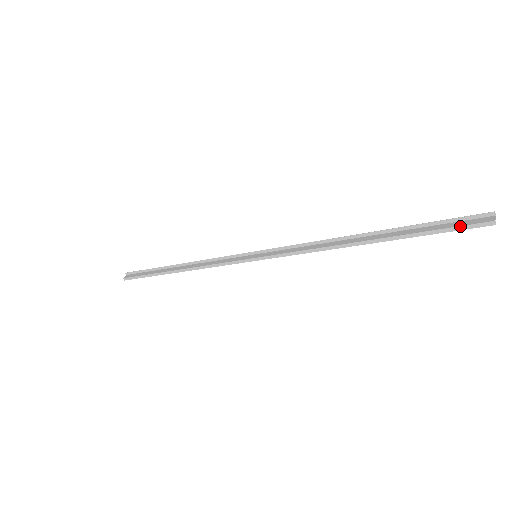
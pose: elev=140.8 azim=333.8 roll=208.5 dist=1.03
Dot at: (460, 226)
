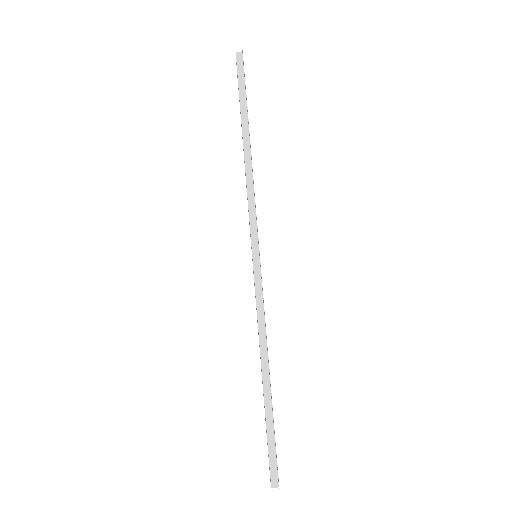
Dot at: (269, 462)
